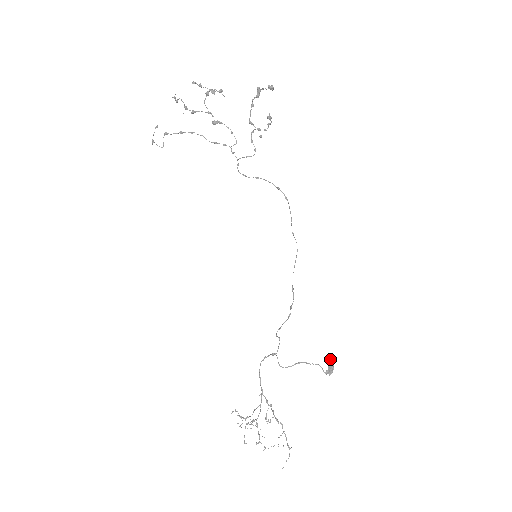
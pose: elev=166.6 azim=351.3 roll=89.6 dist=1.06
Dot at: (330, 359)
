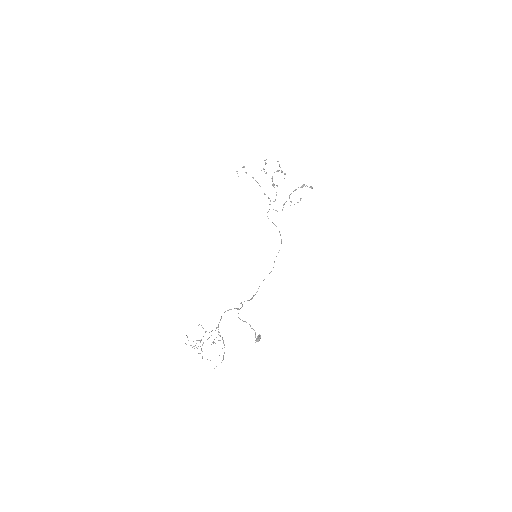
Dot at: occluded
